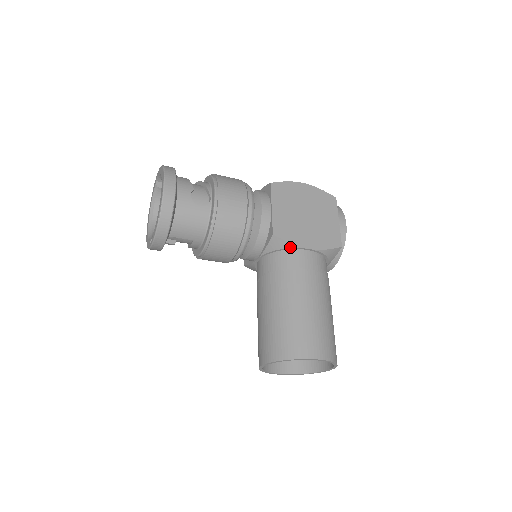
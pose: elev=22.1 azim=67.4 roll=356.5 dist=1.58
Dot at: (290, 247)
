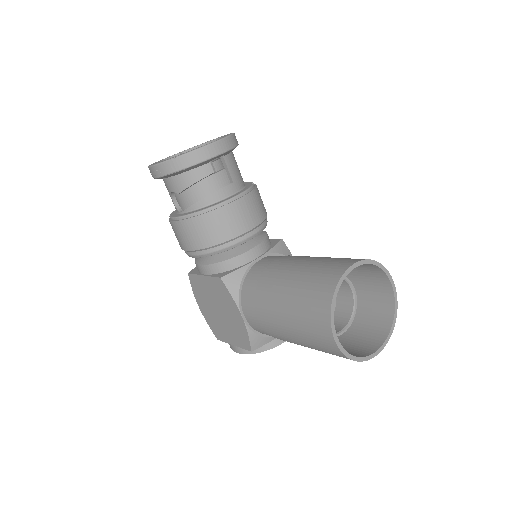
Dot at: occluded
